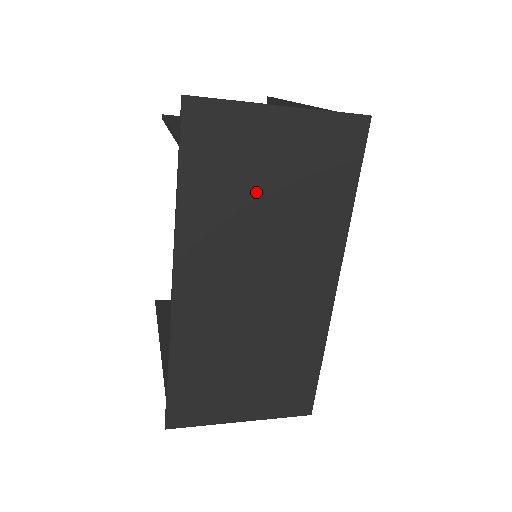
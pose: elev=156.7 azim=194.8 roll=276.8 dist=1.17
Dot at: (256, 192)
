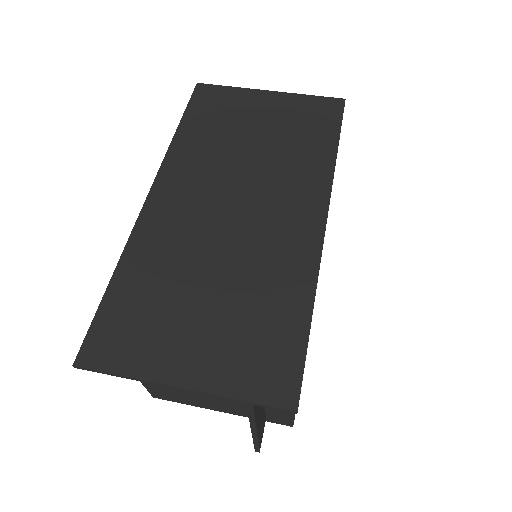
Dot at: (242, 135)
